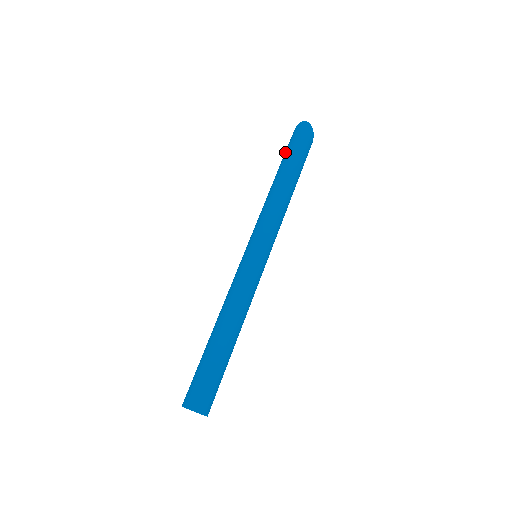
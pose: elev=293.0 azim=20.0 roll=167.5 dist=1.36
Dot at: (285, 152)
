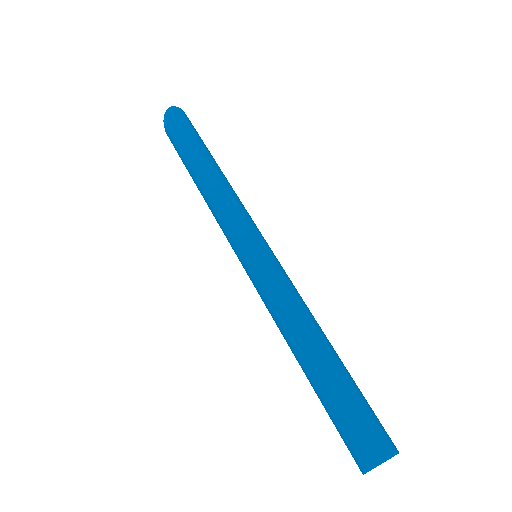
Dot at: (179, 143)
